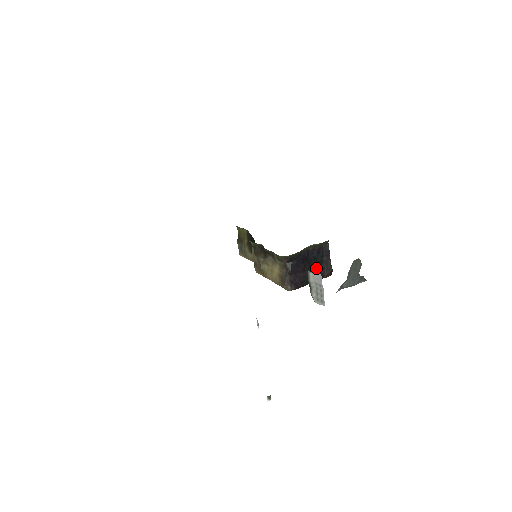
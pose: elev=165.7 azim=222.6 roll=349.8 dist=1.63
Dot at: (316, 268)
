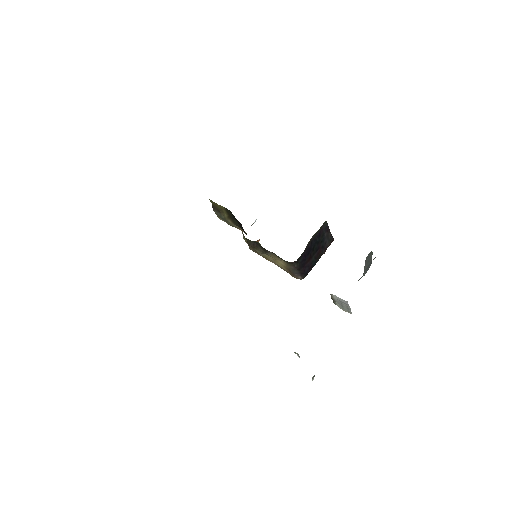
Dot at: (320, 248)
